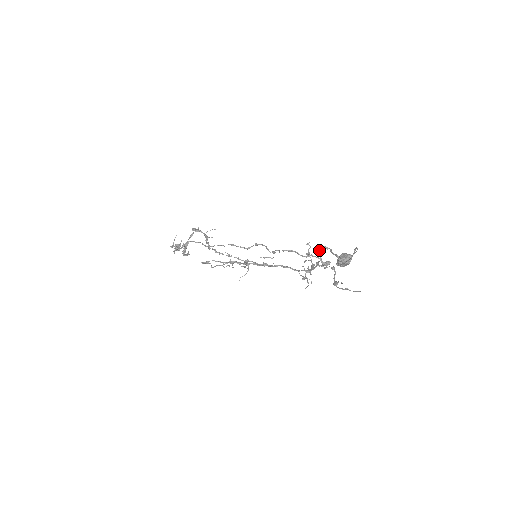
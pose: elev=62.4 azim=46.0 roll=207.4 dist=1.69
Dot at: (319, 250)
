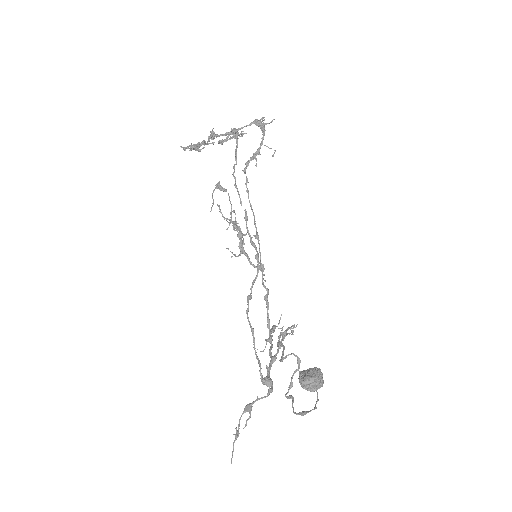
Dot at: (289, 354)
